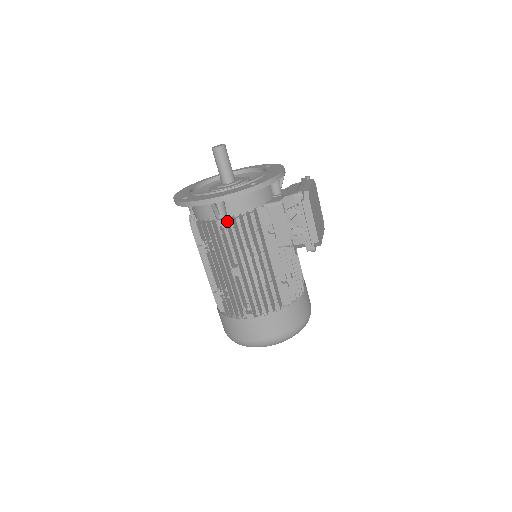
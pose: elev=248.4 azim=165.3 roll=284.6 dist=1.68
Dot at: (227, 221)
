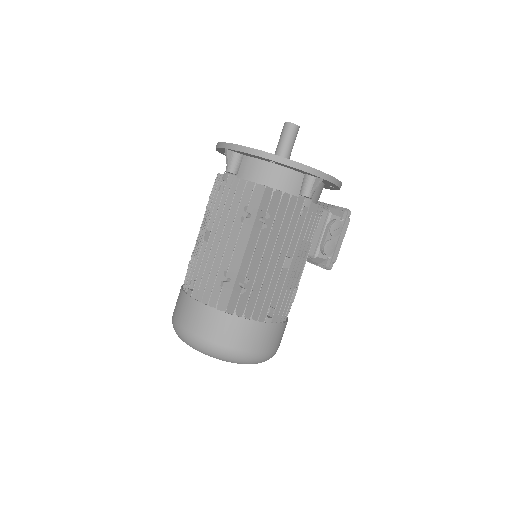
Dot at: occluded
